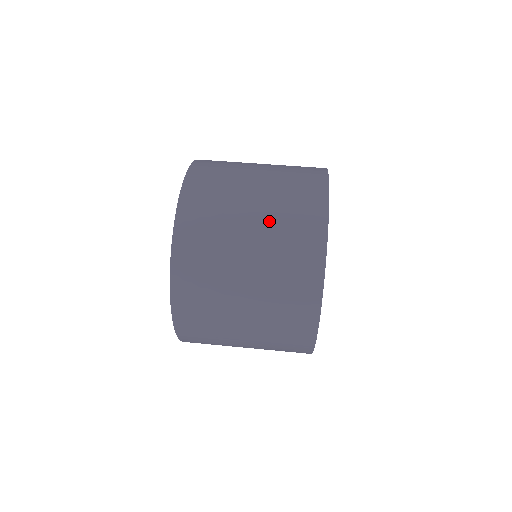
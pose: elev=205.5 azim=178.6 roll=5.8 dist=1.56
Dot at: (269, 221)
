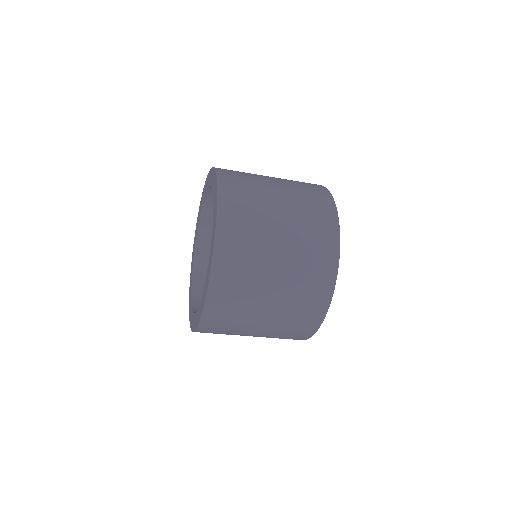
Dot at: (284, 304)
